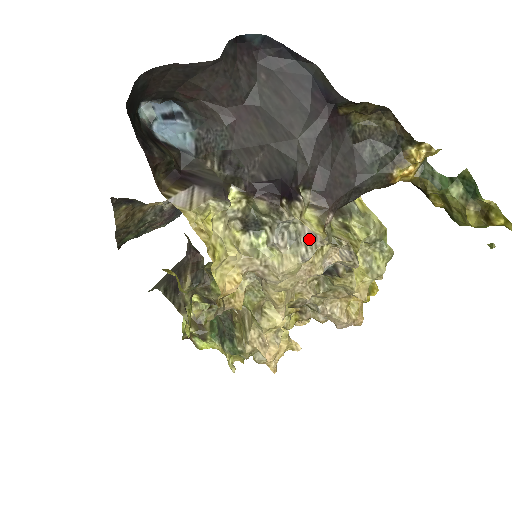
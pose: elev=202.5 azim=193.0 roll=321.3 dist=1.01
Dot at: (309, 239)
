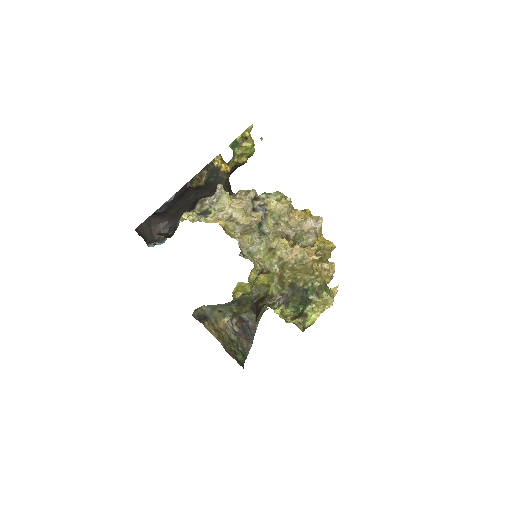
Dot at: (218, 191)
